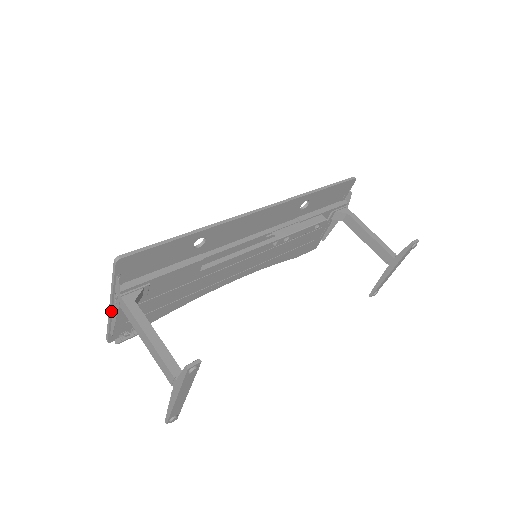
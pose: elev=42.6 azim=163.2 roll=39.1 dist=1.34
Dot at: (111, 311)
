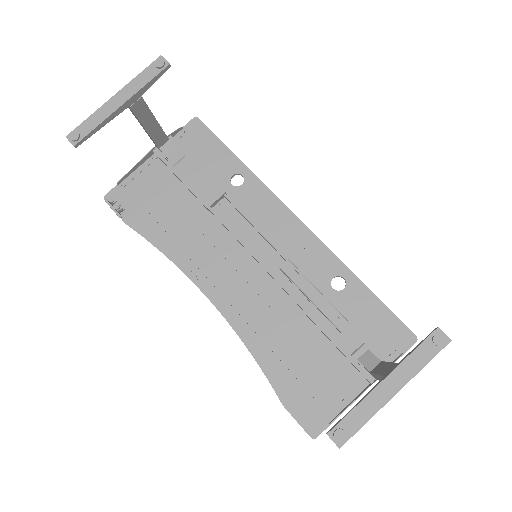
Dot at: (145, 161)
